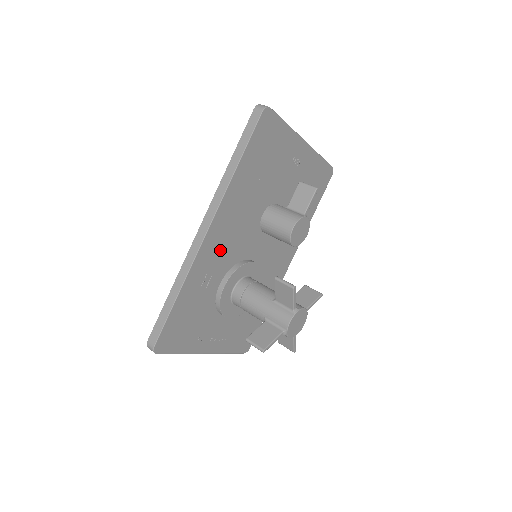
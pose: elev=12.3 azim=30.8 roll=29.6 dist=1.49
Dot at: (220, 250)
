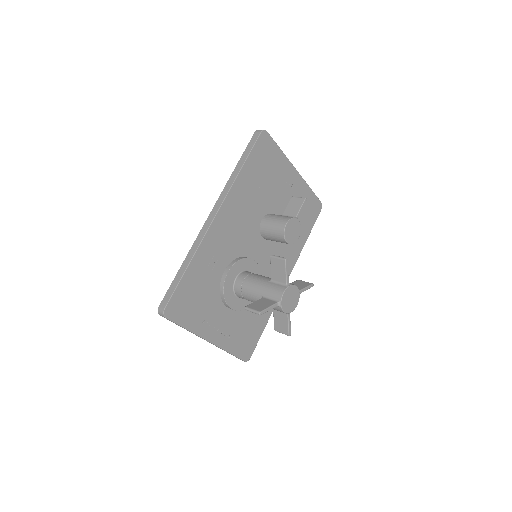
Dot at: (225, 238)
